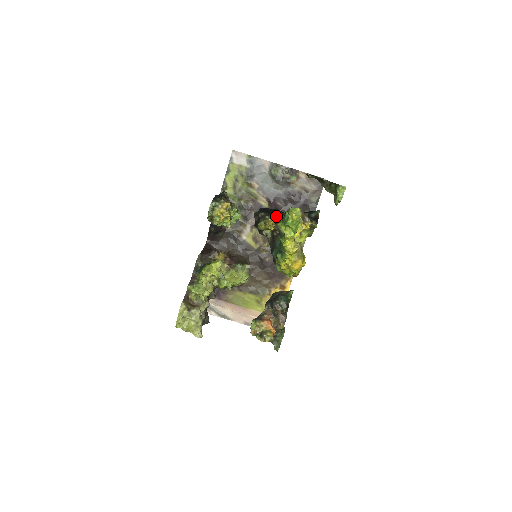
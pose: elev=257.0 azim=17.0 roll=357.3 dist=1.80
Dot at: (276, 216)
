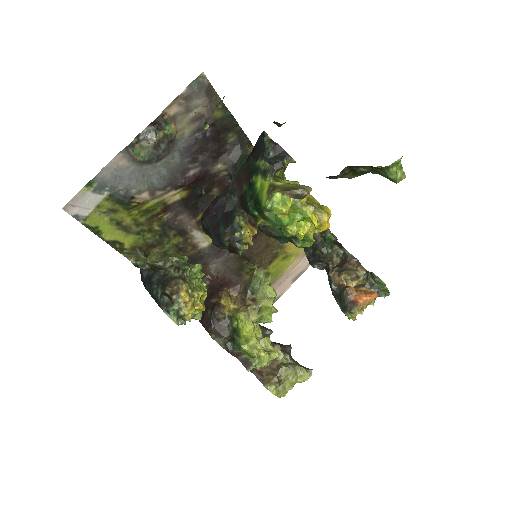
Dot at: (241, 217)
